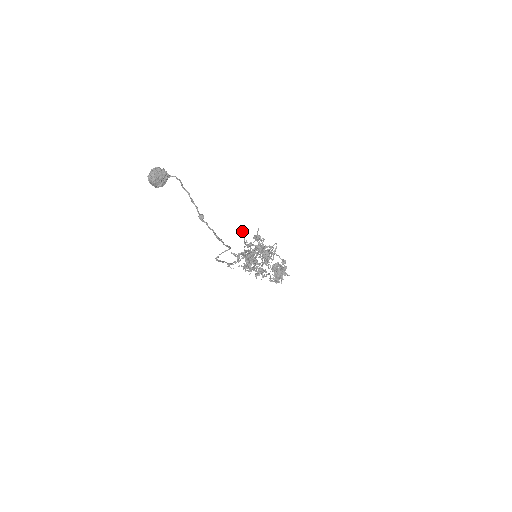
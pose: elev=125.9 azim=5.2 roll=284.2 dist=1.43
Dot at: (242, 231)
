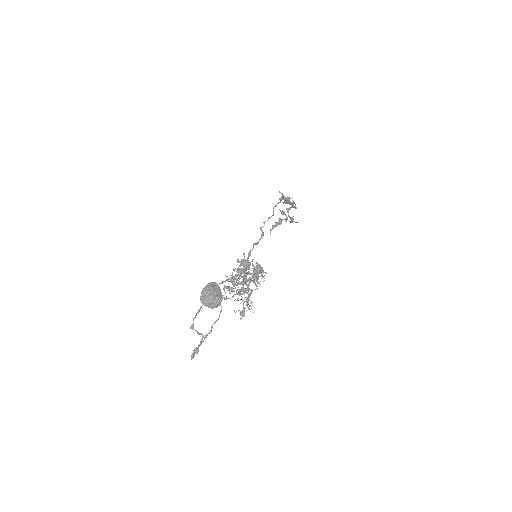
Dot at: occluded
